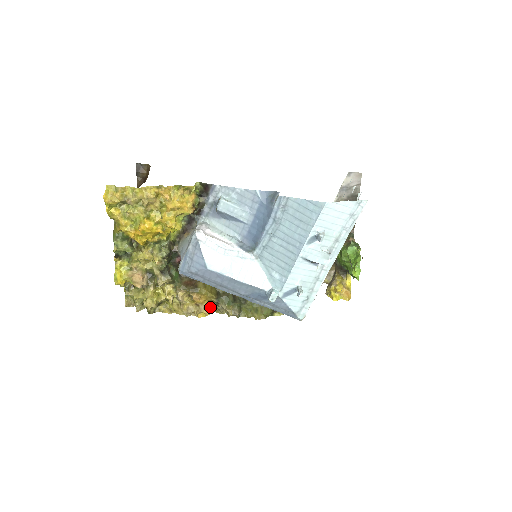
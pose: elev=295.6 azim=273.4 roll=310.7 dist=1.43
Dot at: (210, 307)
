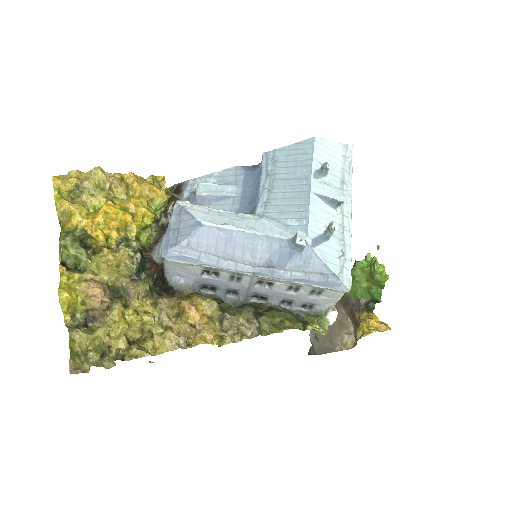
Dot at: (213, 327)
